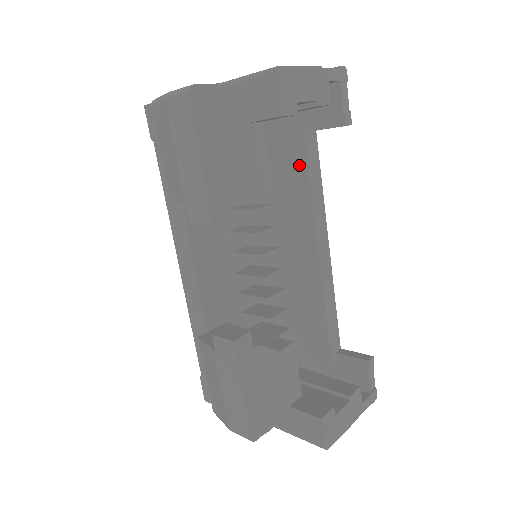
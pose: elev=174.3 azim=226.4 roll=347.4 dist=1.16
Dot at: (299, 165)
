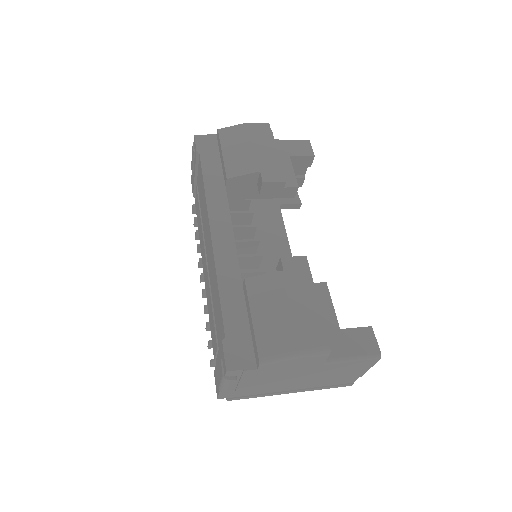
Dot at: (275, 216)
